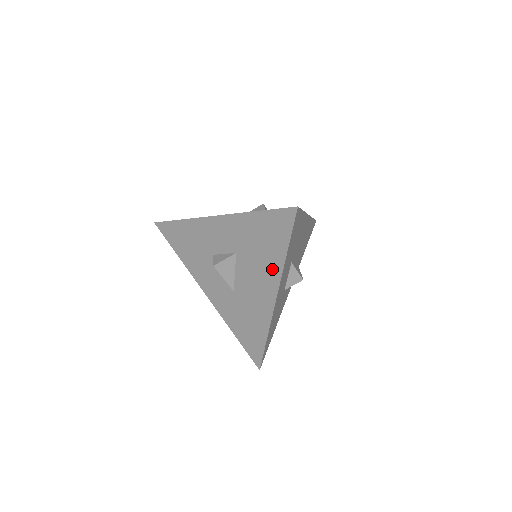
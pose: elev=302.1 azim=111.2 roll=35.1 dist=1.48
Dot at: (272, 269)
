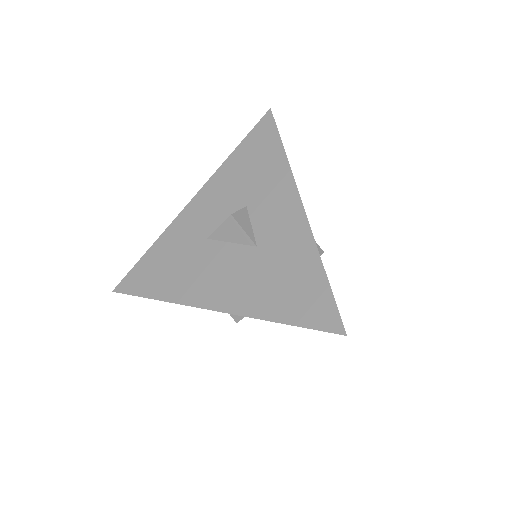
Dot at: occluded
